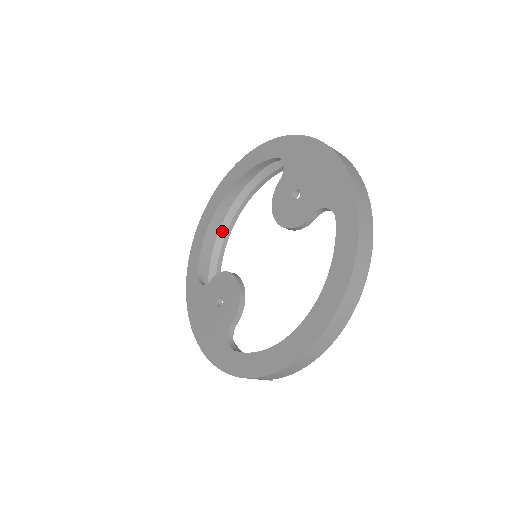
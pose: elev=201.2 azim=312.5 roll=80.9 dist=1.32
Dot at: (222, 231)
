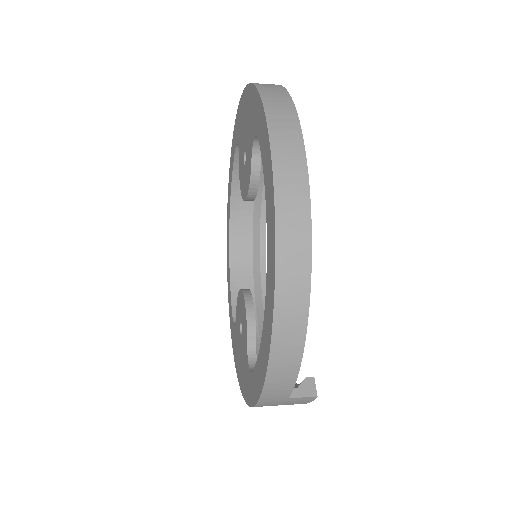
Dot at: (256, 266)
